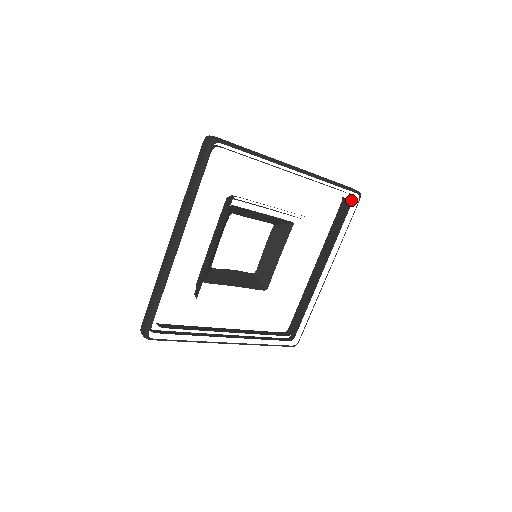
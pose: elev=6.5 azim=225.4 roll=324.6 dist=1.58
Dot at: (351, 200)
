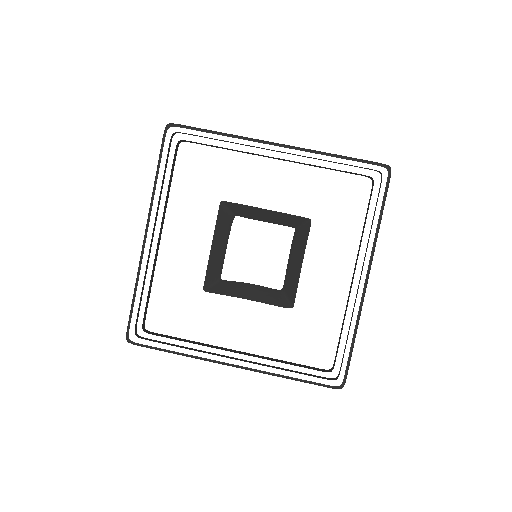
Dot at: (381, 179)
